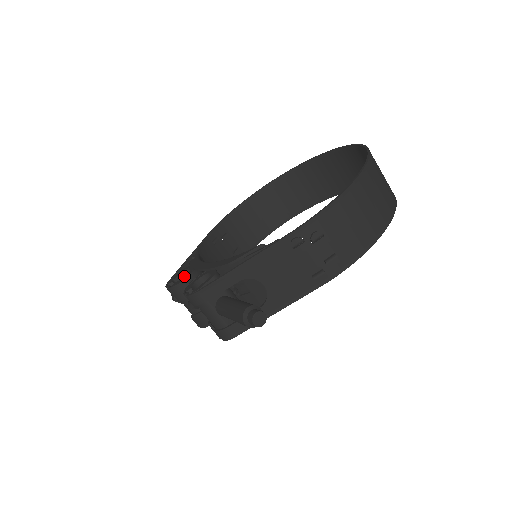
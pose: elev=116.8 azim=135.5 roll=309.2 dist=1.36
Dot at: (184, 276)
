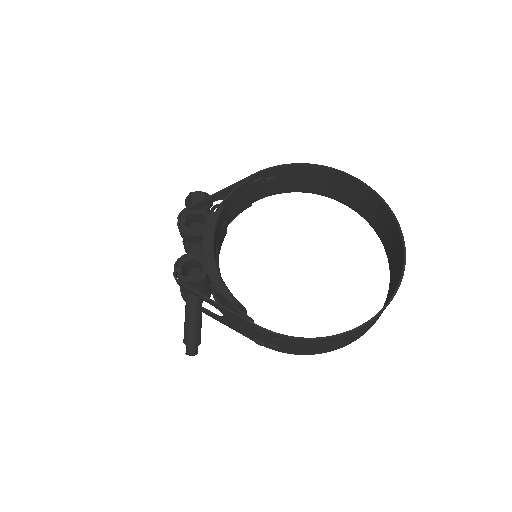
Dot at: (194, 229)
